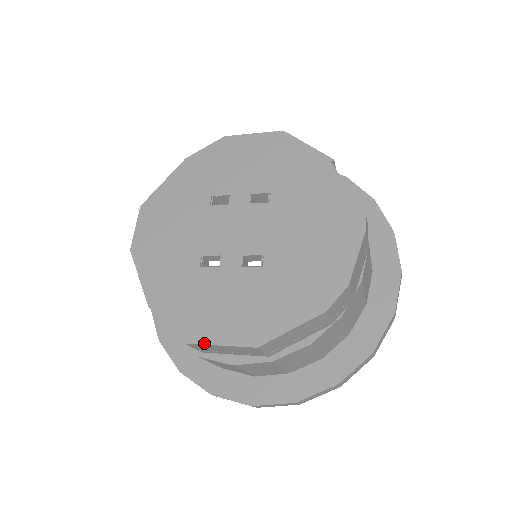
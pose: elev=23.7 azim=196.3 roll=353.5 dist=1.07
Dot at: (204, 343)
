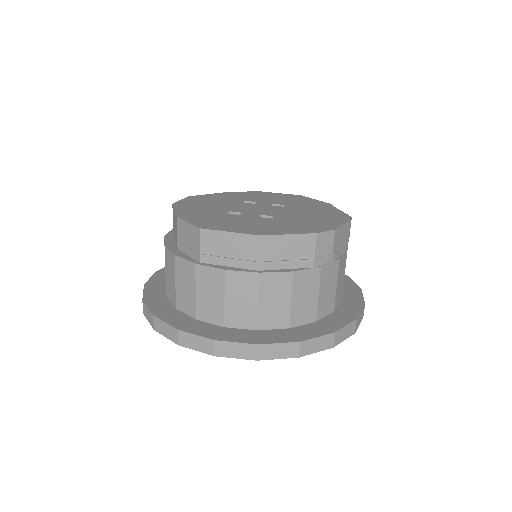
Dot at: (217, 230)
